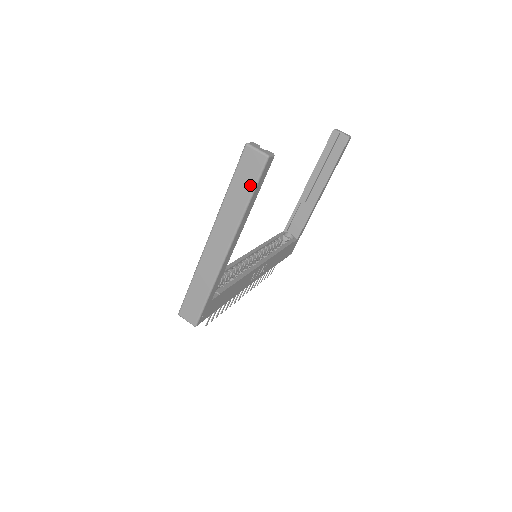
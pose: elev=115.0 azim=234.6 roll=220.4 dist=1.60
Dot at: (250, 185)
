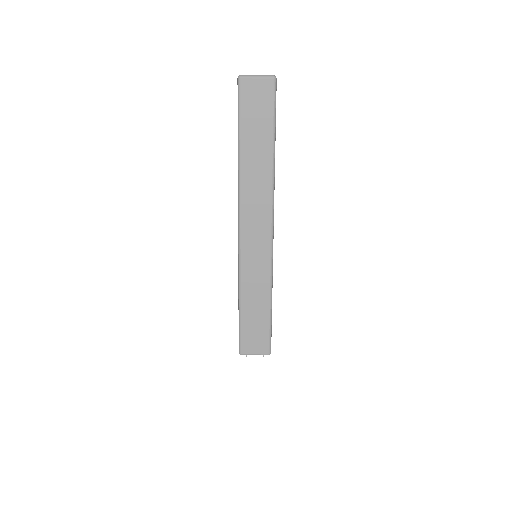
Dot at: (267, 127)
